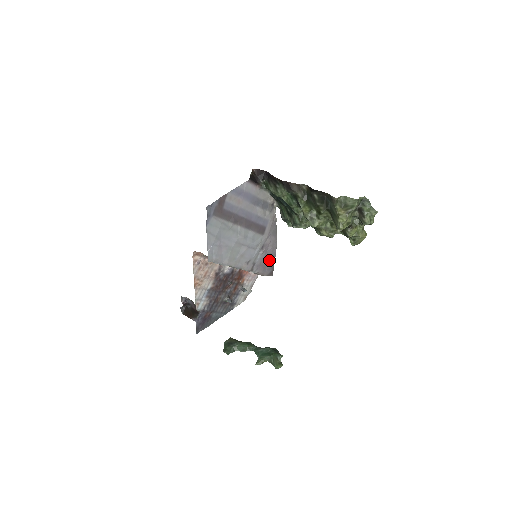
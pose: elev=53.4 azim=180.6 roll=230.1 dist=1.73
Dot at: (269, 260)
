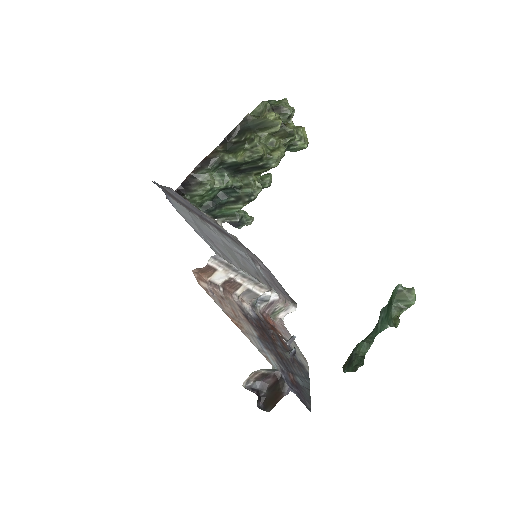
Dot at: occluded
